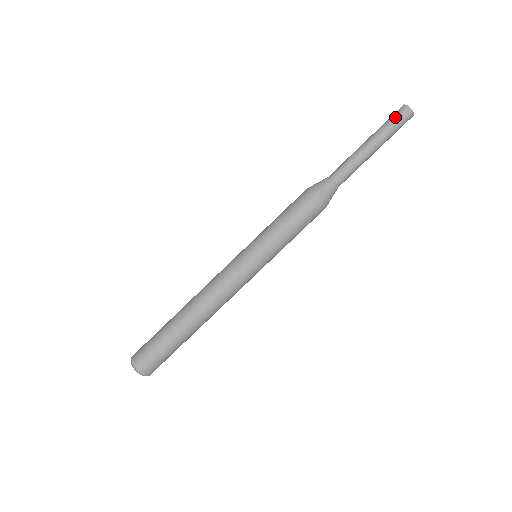
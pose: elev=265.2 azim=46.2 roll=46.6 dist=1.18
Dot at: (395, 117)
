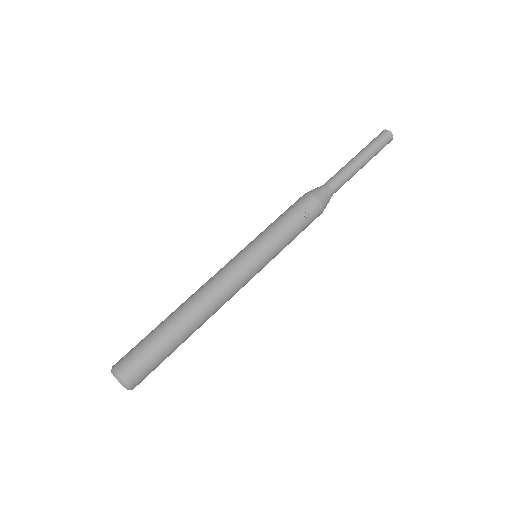
Dot at: (376, 138)
